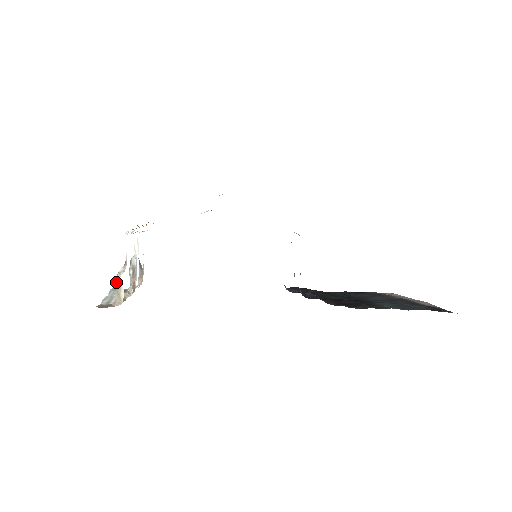
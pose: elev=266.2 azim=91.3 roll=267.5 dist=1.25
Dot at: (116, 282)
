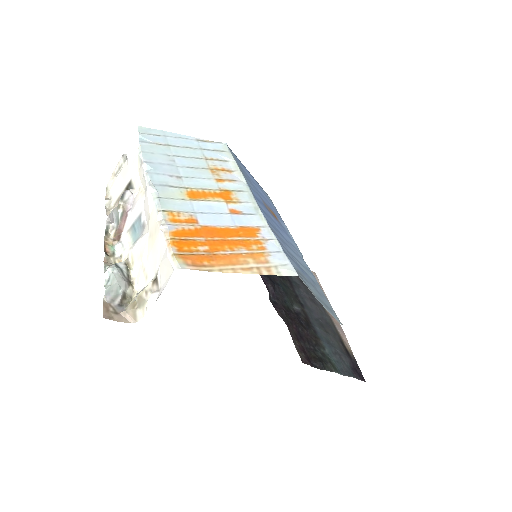
Dot at: (137, 298)
